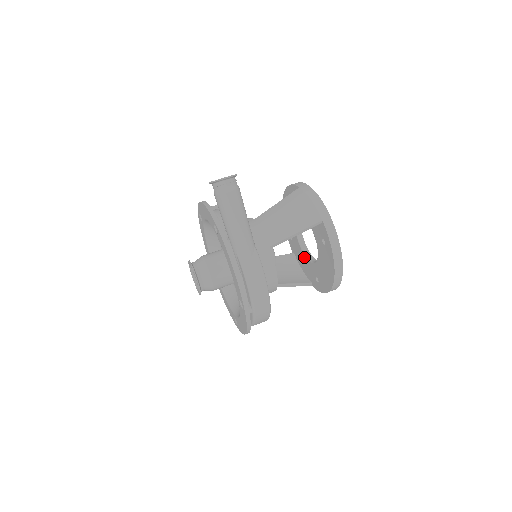
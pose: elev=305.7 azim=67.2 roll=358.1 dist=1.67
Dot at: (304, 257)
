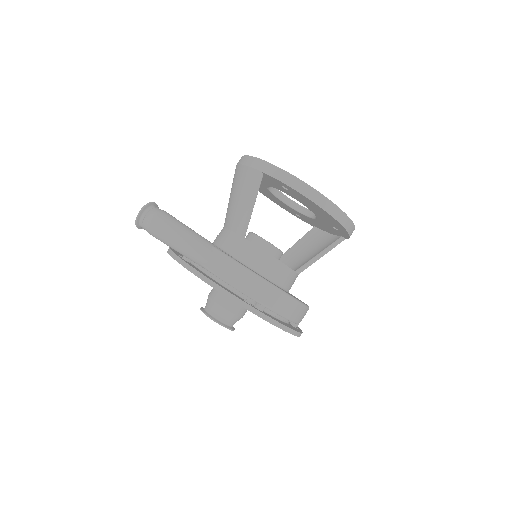
Dot at: (313, 220)
